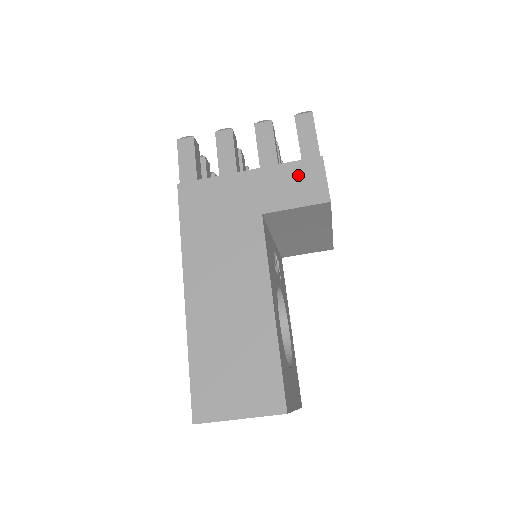
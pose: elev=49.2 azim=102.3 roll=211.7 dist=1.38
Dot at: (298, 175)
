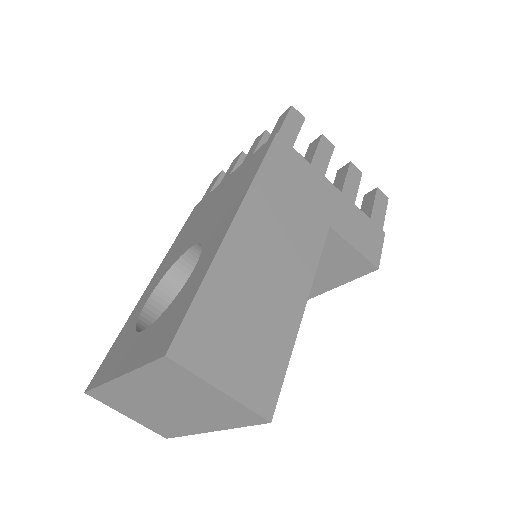
Dot at: (365, 227)
